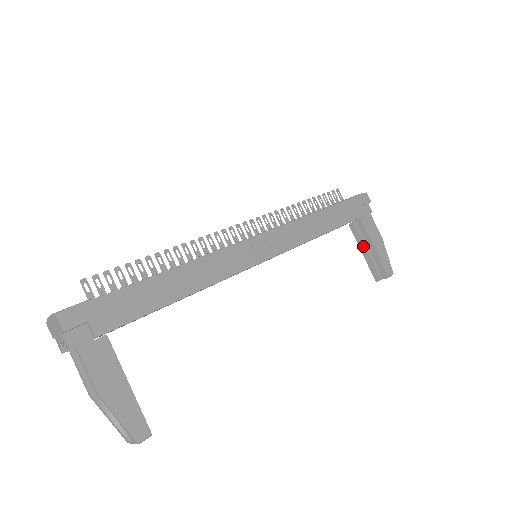
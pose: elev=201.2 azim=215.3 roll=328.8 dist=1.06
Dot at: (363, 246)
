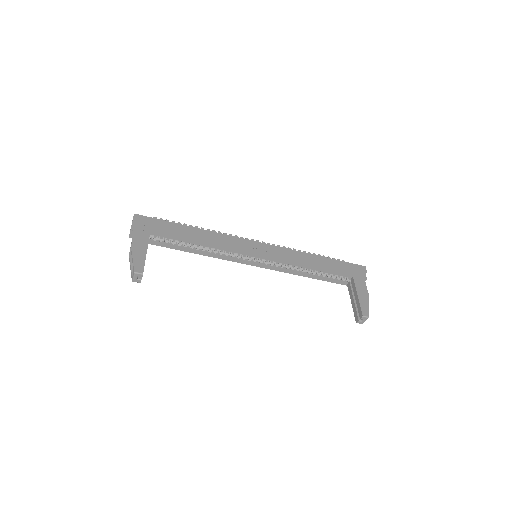
Dot at: (352, 297)
